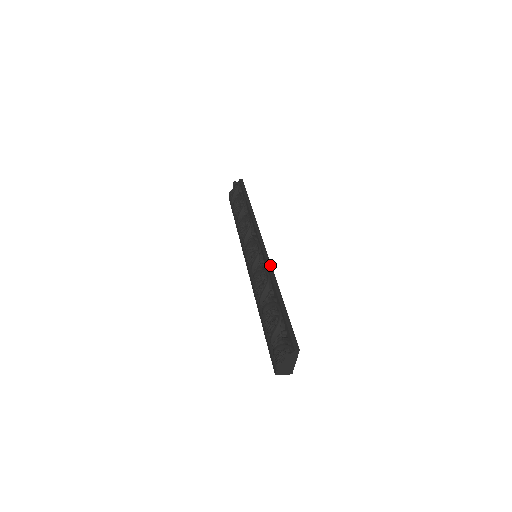
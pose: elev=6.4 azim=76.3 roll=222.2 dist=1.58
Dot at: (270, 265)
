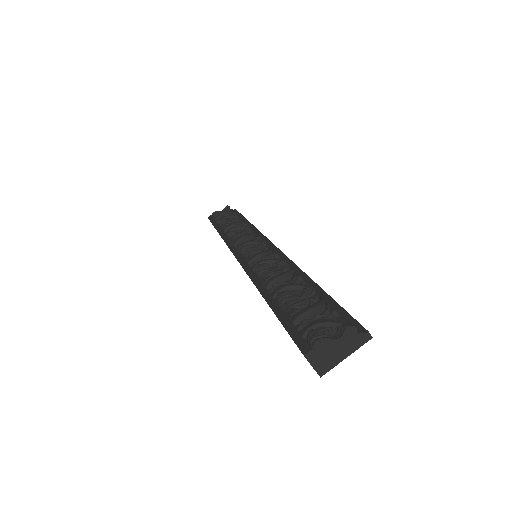
Dot at: occluded
